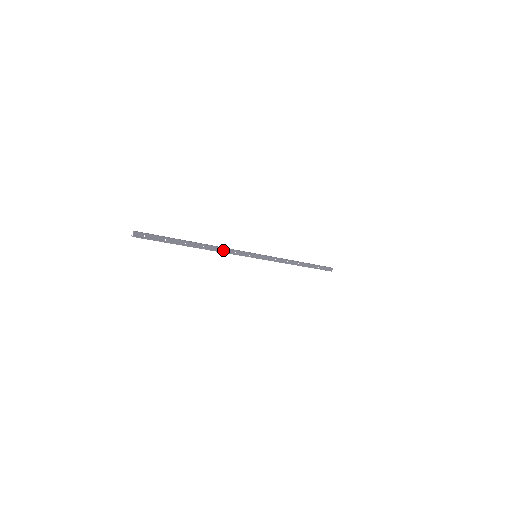
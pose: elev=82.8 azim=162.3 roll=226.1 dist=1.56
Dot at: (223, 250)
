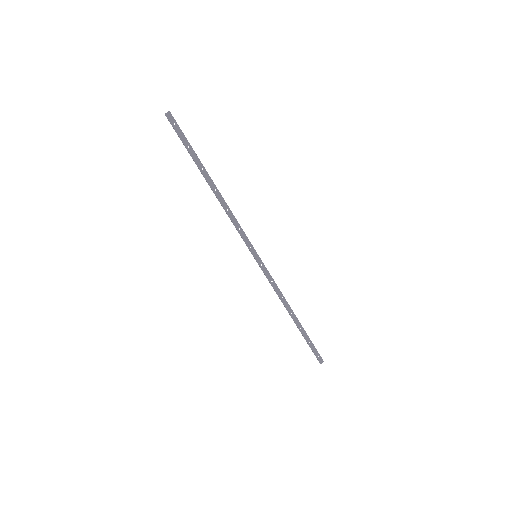
Dot at: (230, 214)
